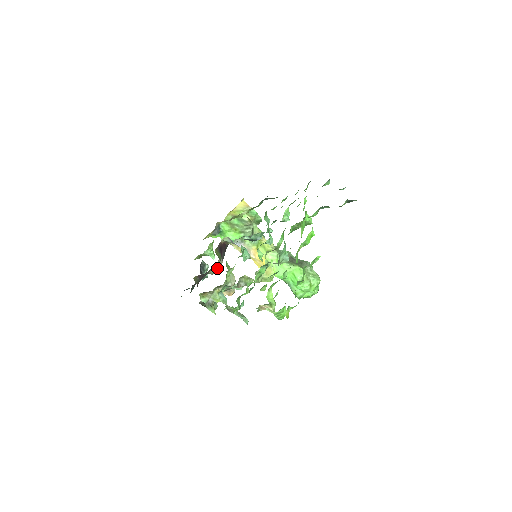
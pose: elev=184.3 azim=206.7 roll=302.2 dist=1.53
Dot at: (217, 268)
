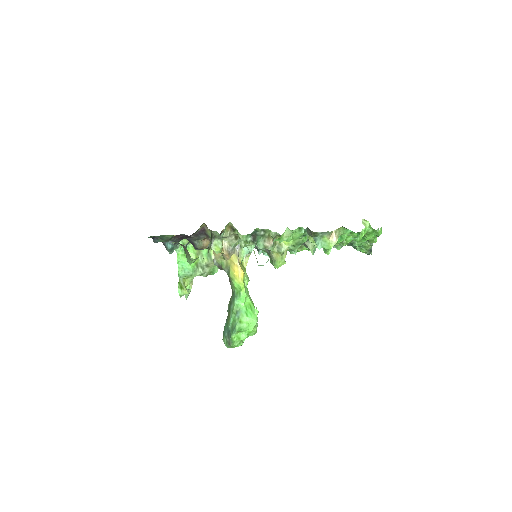
Dot at: (206, 245)
